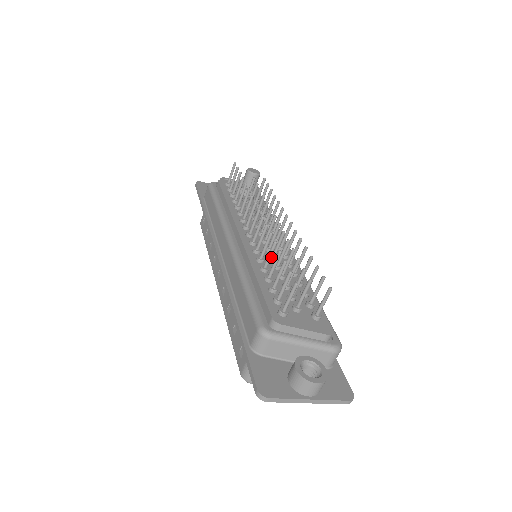
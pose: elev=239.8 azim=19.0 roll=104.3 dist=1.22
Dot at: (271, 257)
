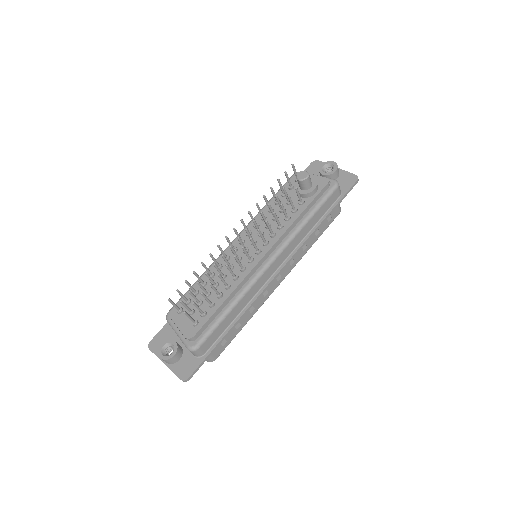
Dot at: occluded
